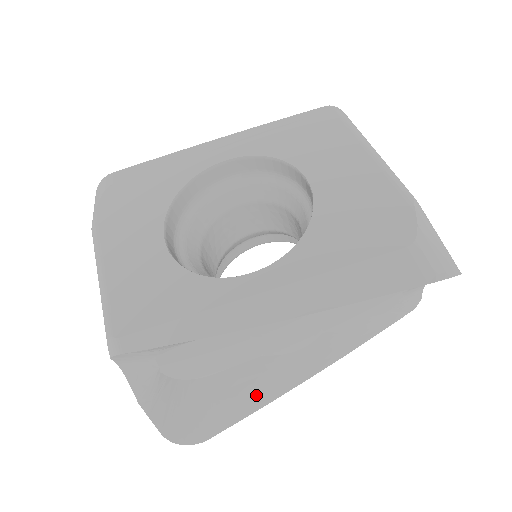
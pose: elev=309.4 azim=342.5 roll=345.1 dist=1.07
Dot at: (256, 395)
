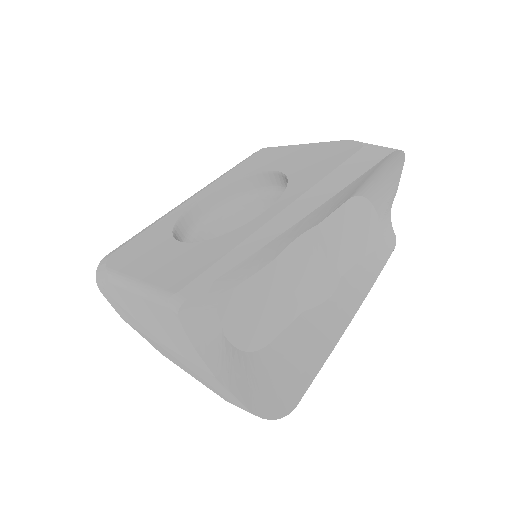
Dot at: (316, 348)
